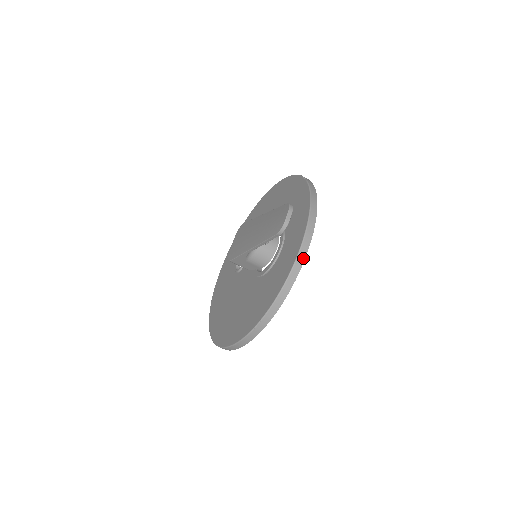
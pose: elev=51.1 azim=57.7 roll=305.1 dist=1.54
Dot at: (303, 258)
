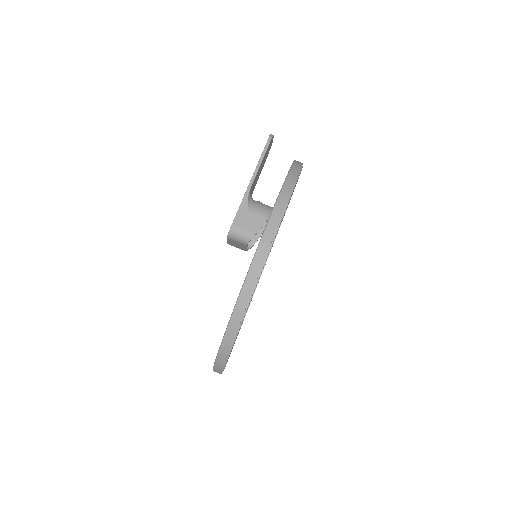
Dot at: occluded
